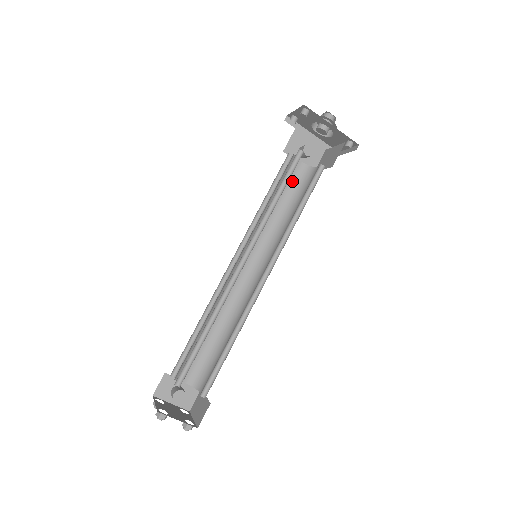
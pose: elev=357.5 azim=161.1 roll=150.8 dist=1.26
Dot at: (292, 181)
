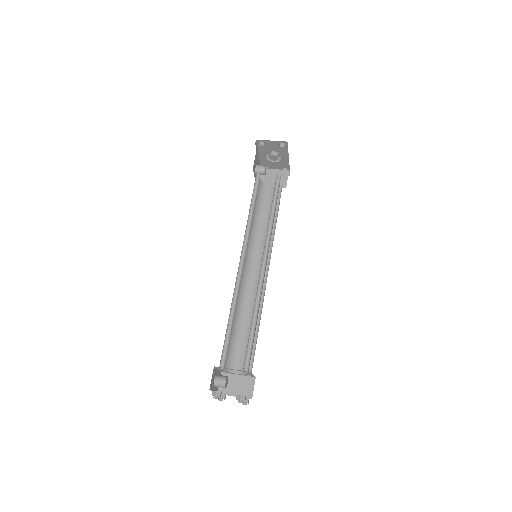
Dot at: occluded
